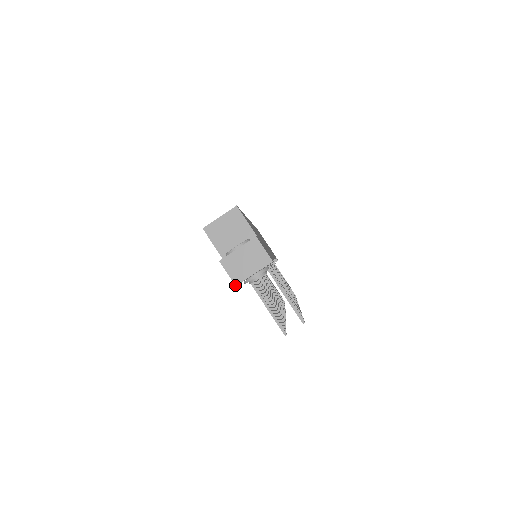
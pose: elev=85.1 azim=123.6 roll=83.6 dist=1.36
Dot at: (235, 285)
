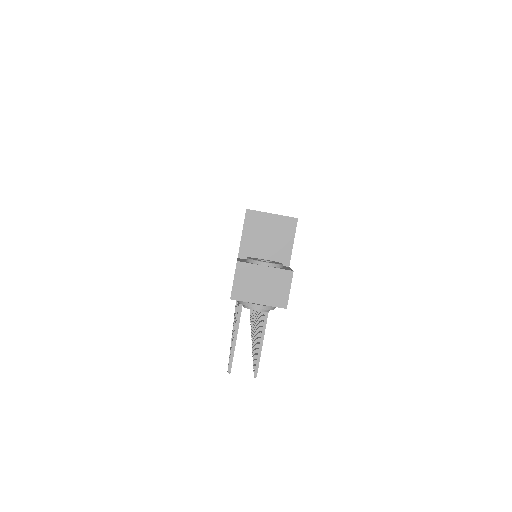
Dot at: (231, 298)
